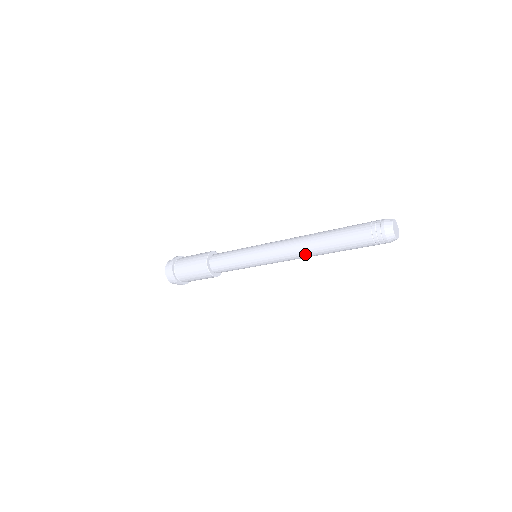
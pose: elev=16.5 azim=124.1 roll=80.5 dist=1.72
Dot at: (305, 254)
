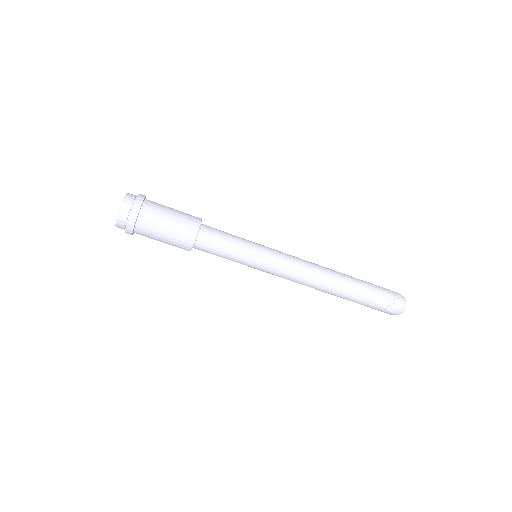
Dot at: (319, 284)
